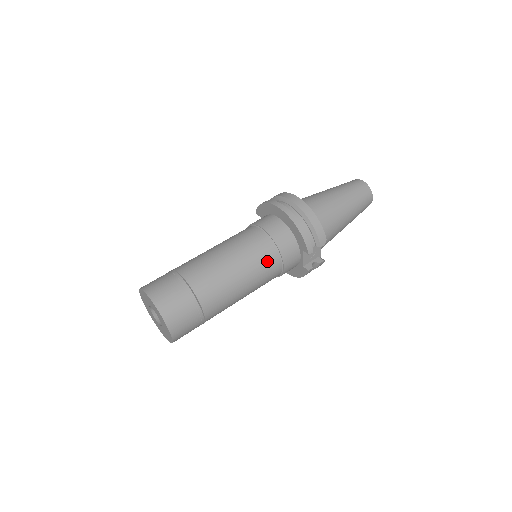
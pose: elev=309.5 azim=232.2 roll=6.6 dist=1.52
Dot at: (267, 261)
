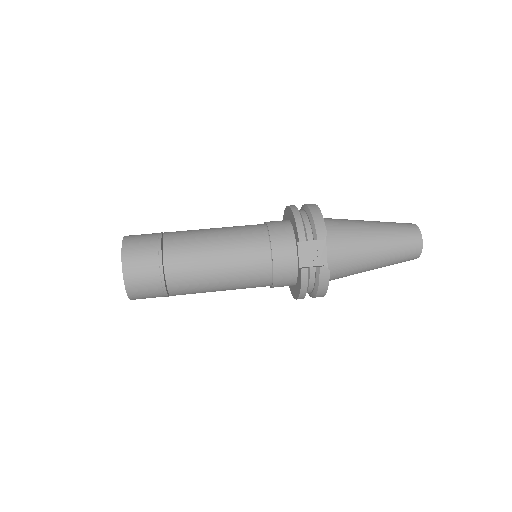
Dot at: (252, 241)
